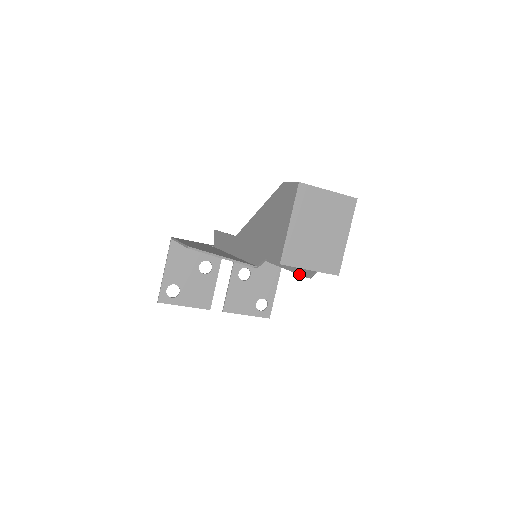
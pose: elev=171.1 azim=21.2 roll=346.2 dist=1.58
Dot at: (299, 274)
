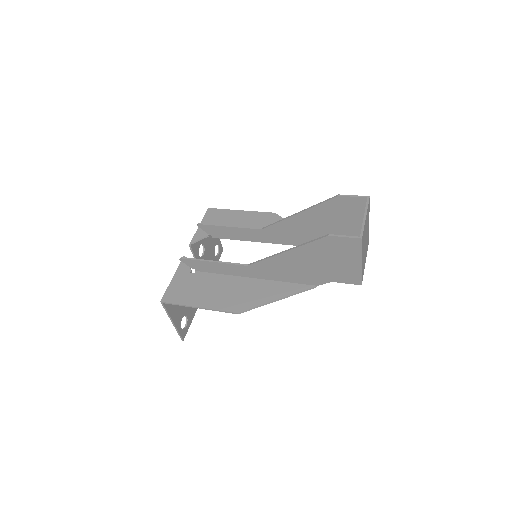
Dot at: occluded
